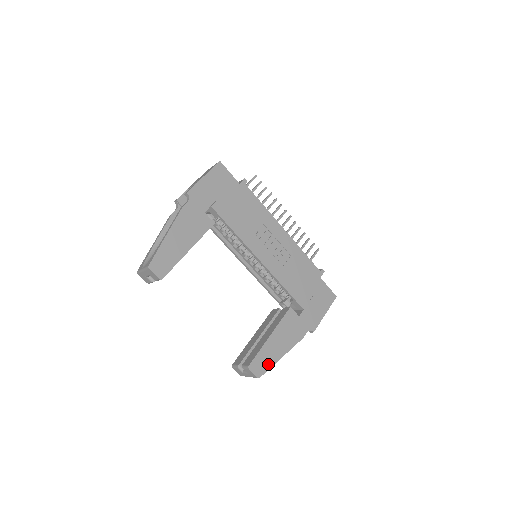
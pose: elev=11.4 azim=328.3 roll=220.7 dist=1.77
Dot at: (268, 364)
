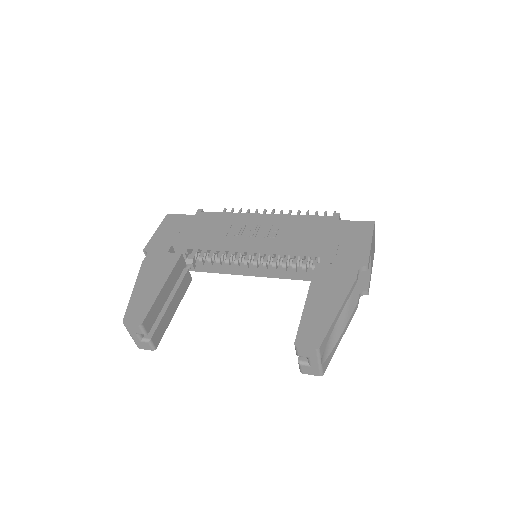
Dot at: (322, 328)
